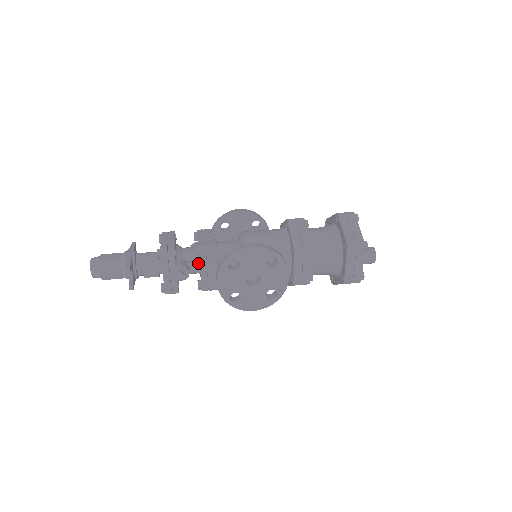
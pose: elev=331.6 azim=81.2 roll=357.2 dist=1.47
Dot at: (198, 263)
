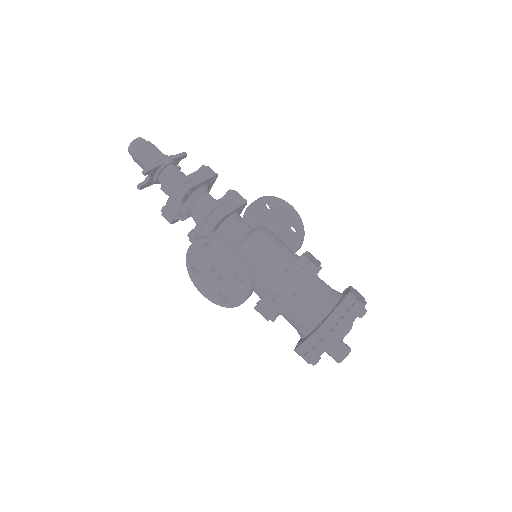
Dot at: occluded
